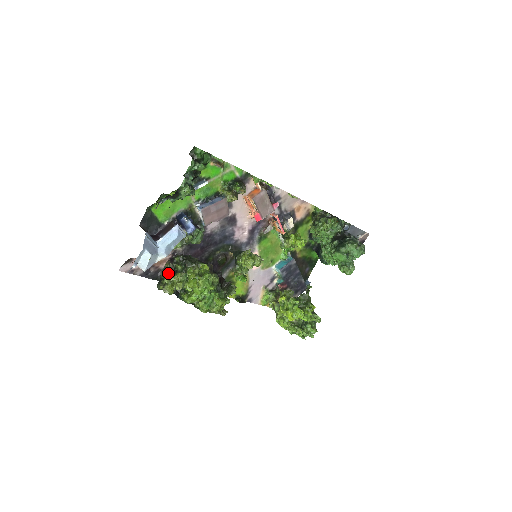
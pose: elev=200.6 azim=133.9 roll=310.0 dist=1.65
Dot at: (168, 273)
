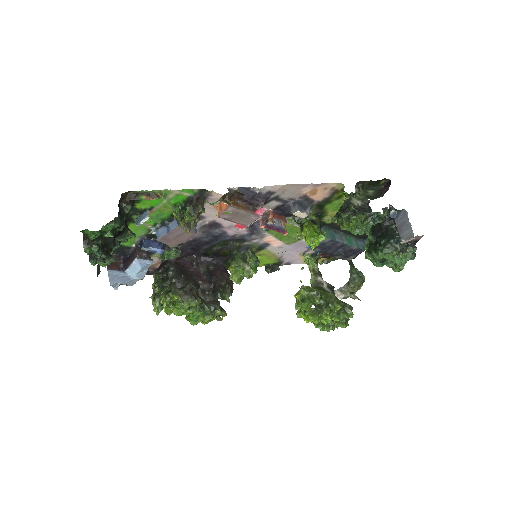
Dot at: (154, 286)
